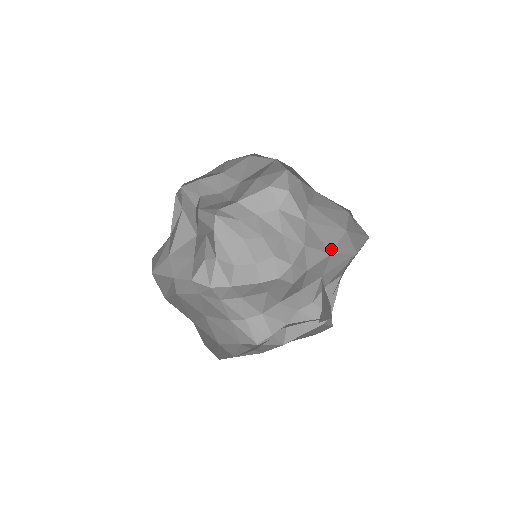
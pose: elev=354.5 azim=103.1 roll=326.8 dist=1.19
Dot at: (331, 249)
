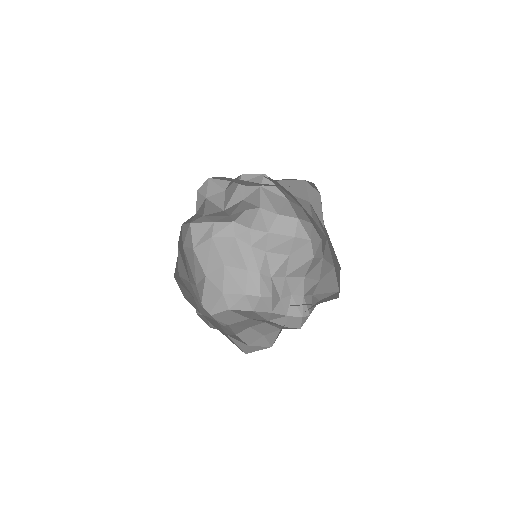
Dot at: (334, 264)
